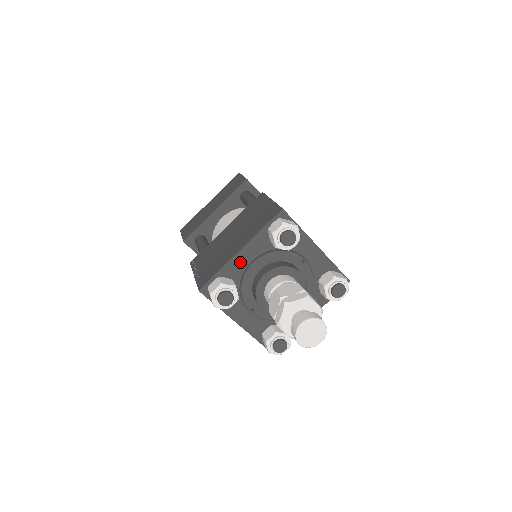
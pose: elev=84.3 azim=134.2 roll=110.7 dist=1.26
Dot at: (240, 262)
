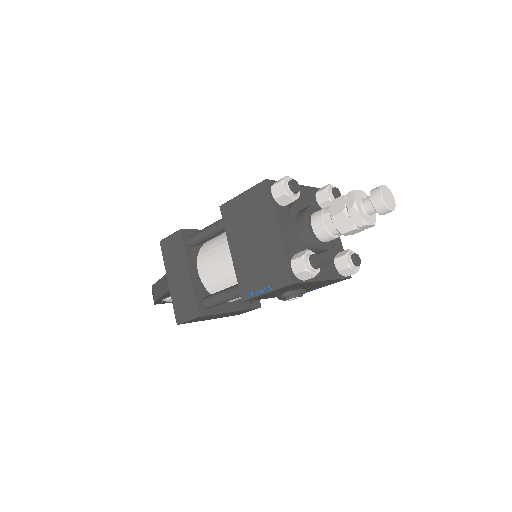
Dot at: (287, 238)
